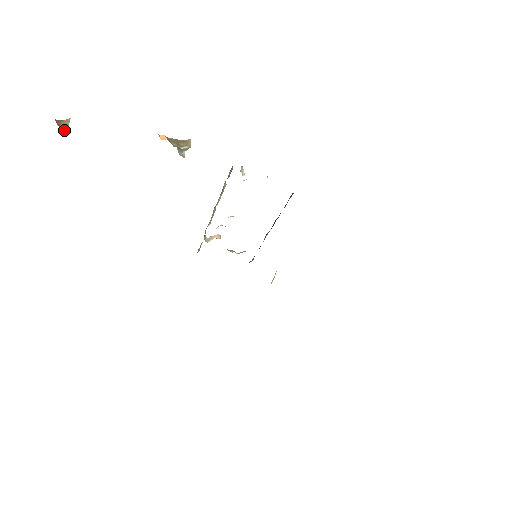
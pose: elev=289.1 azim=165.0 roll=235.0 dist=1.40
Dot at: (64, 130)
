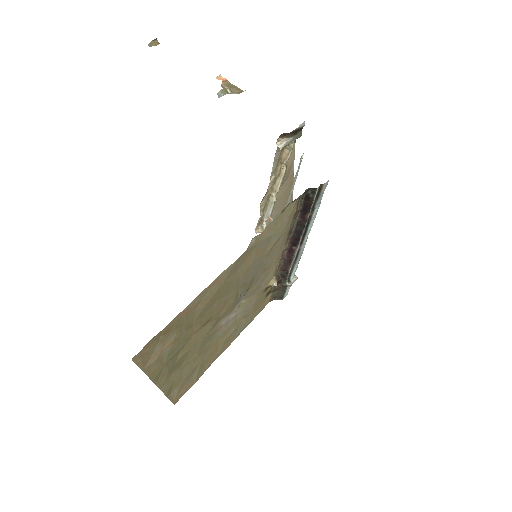
Dot at: (151, 46)
